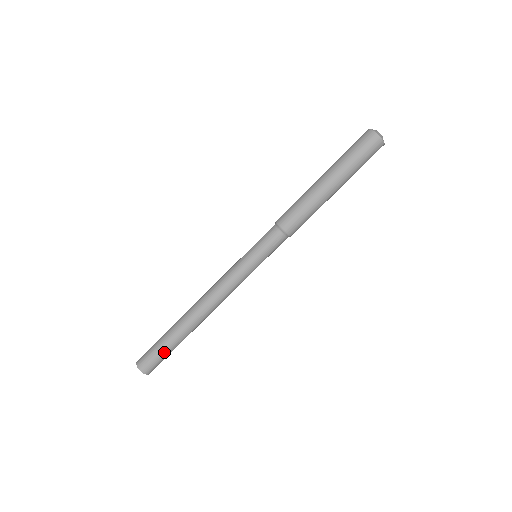
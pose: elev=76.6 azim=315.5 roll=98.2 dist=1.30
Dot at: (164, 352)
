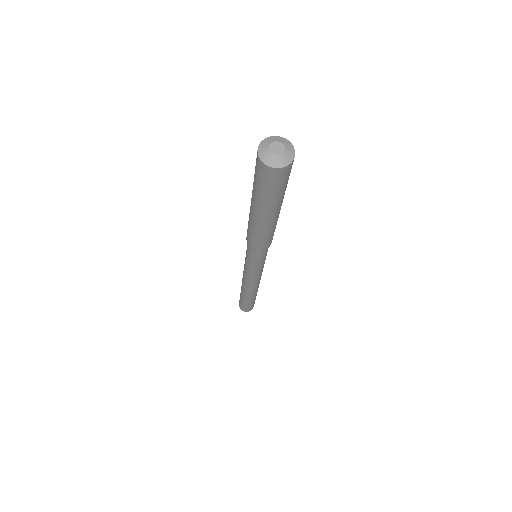
Dot at: (245, 305)
